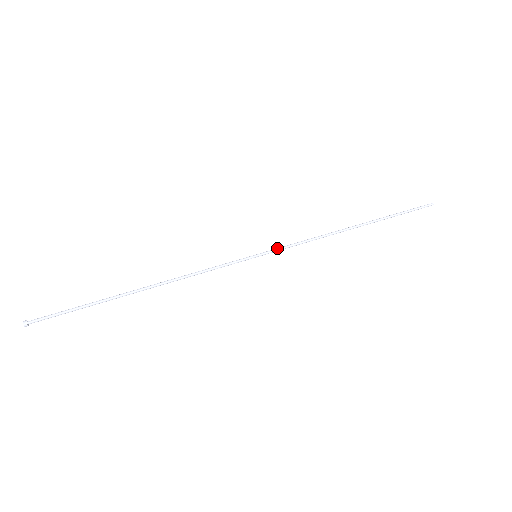
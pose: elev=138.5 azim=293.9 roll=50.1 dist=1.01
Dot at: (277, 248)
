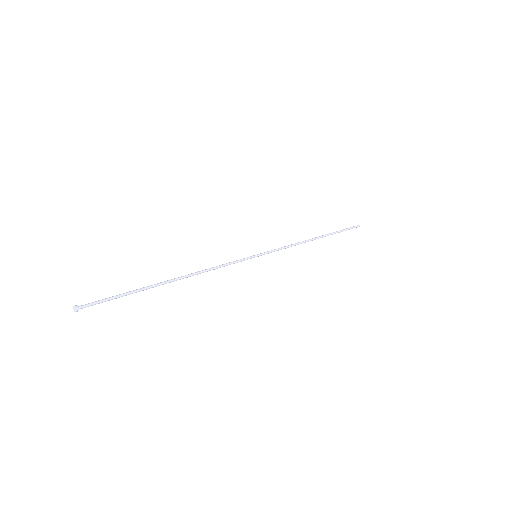
Dot at: (269, 251)
